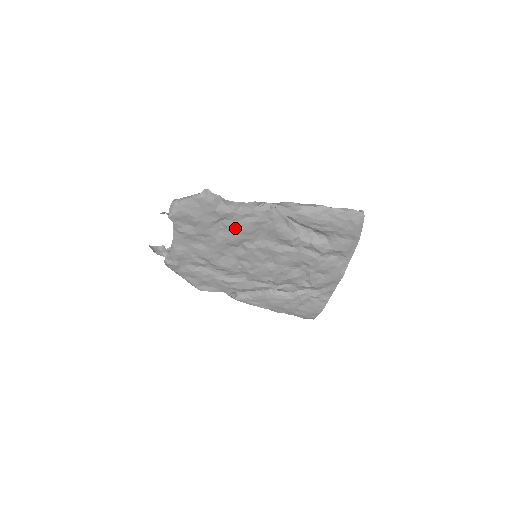
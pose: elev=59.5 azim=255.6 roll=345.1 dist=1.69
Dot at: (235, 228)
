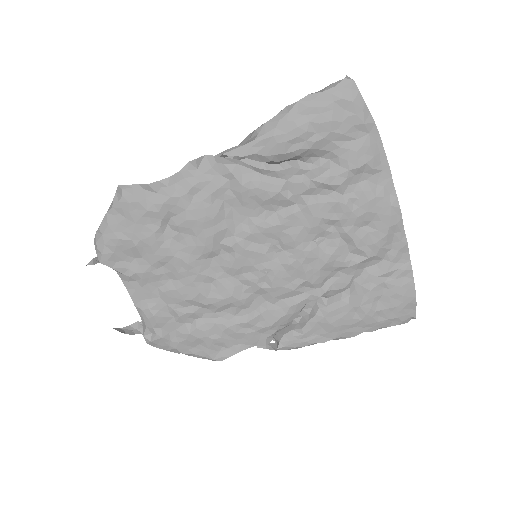
Dot at: (191, 223)
